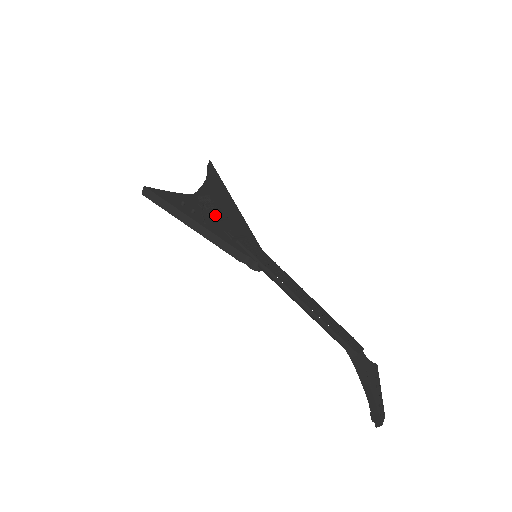
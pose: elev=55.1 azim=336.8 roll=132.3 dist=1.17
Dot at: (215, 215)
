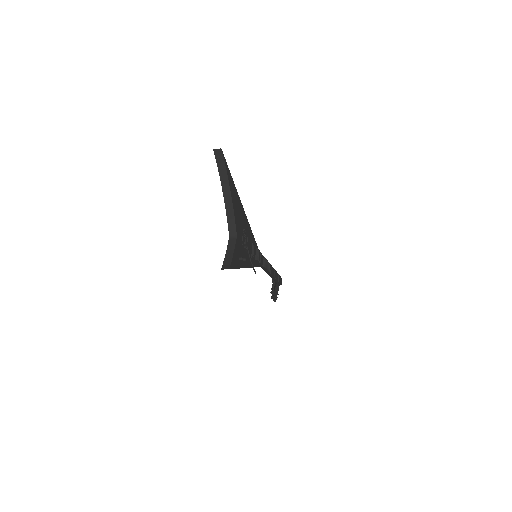
Dot at: (248, 248)
